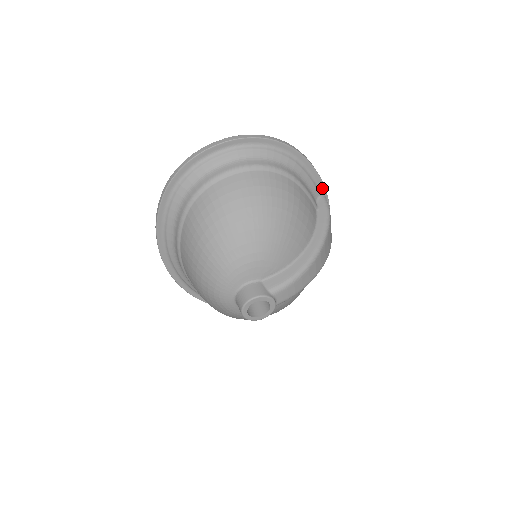
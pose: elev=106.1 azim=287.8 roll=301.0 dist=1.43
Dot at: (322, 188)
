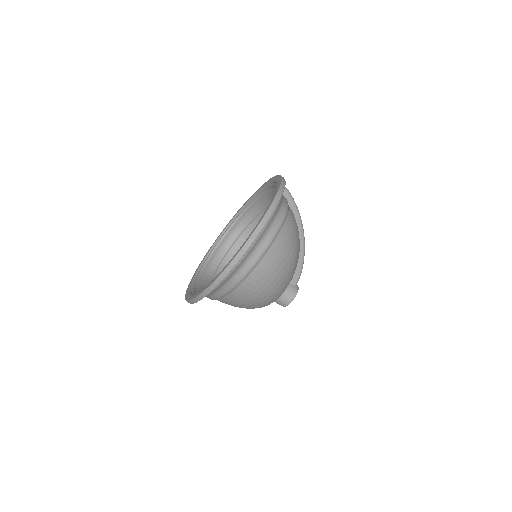
Dot at: occluded
